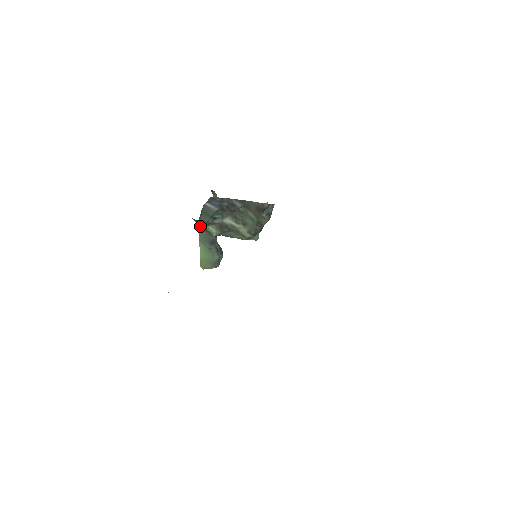
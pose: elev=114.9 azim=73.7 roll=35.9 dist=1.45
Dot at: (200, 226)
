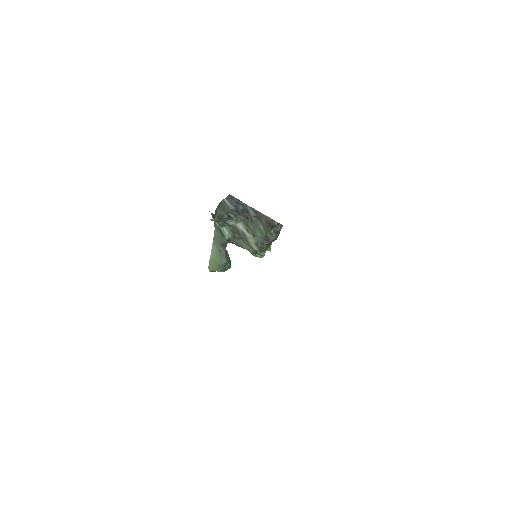
Dot at: (215, 215)
